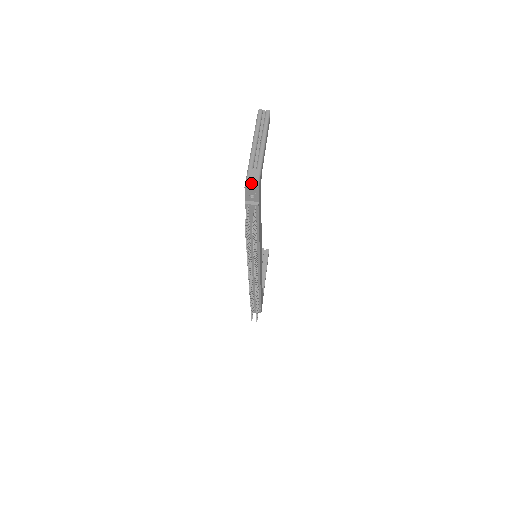
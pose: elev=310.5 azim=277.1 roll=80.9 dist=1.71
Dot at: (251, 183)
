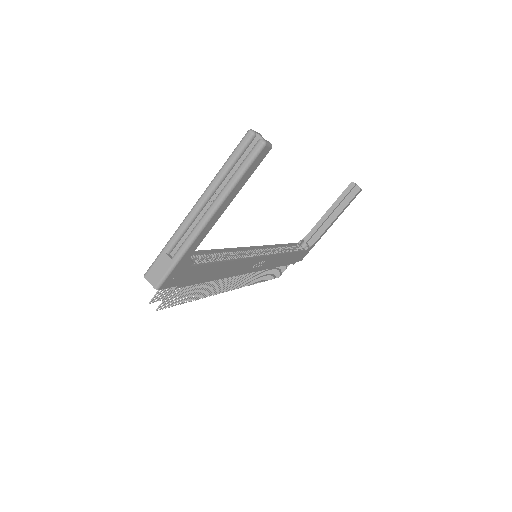
Dot at: (152, 277)
